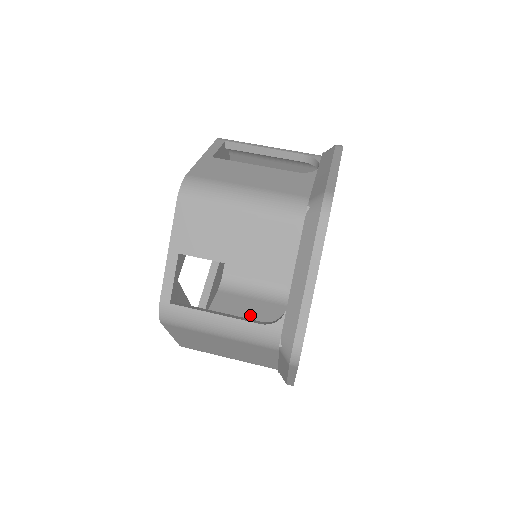
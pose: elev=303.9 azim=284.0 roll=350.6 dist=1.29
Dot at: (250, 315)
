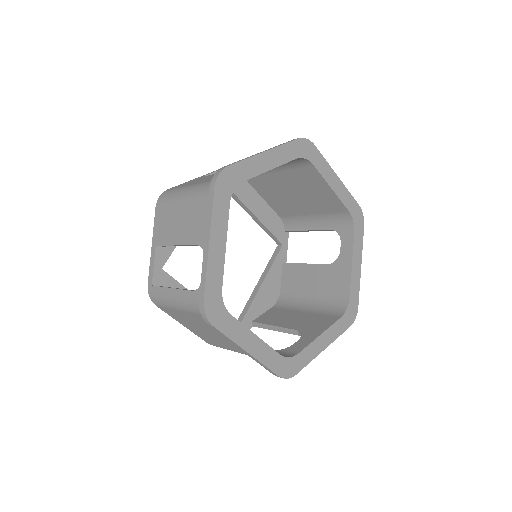
Dot at: (283, 323)
